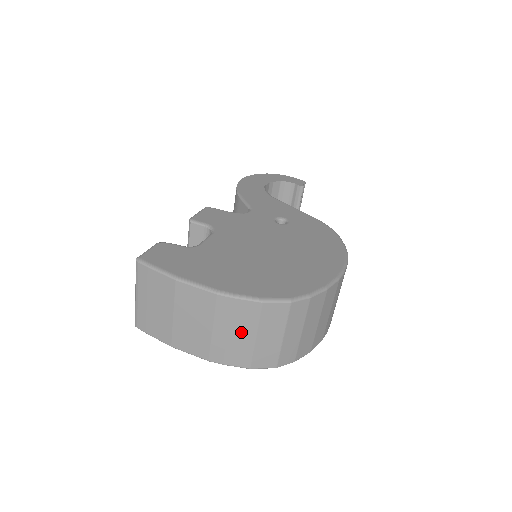
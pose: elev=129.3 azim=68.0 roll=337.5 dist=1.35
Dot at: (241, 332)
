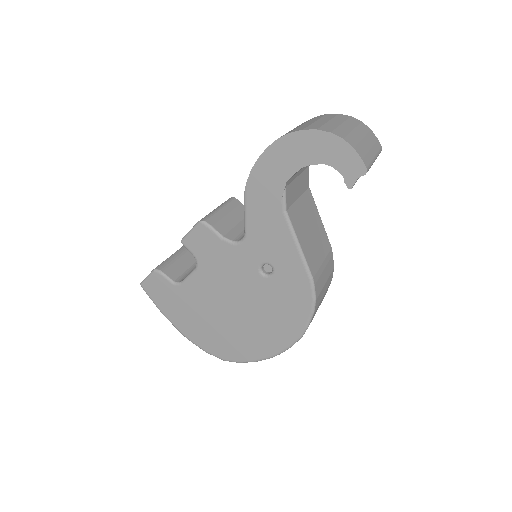
Dot at: occluded
